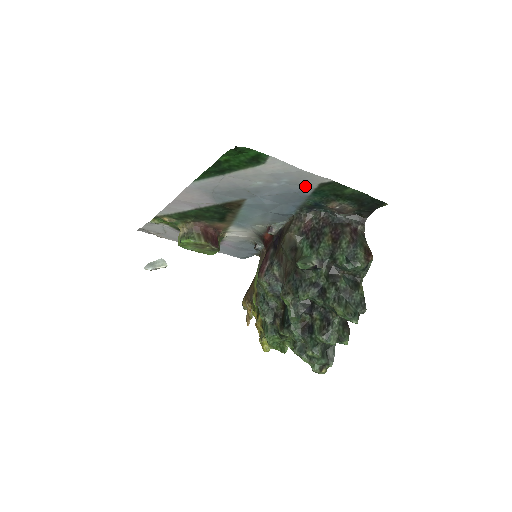
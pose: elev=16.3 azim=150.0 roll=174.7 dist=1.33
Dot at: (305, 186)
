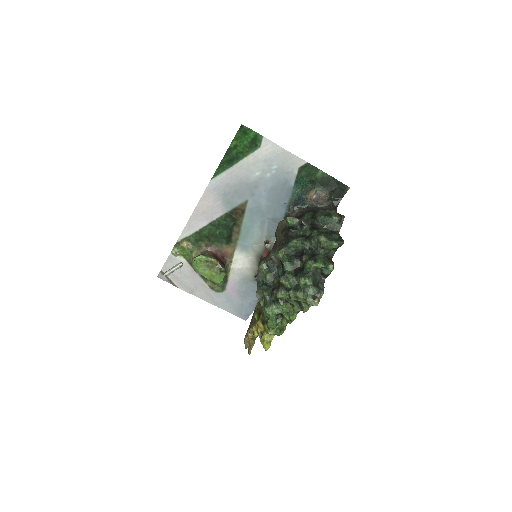
Dot at: (289, 174)
